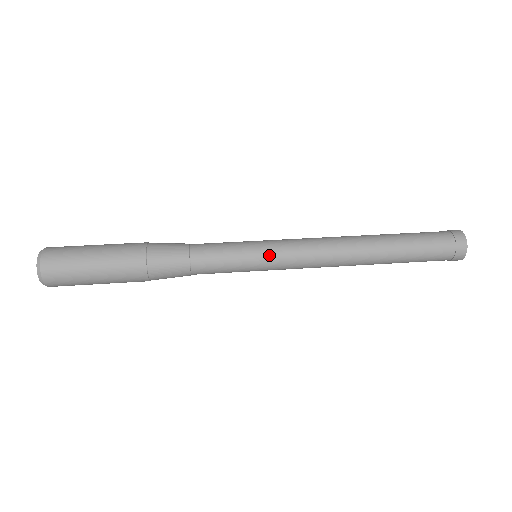
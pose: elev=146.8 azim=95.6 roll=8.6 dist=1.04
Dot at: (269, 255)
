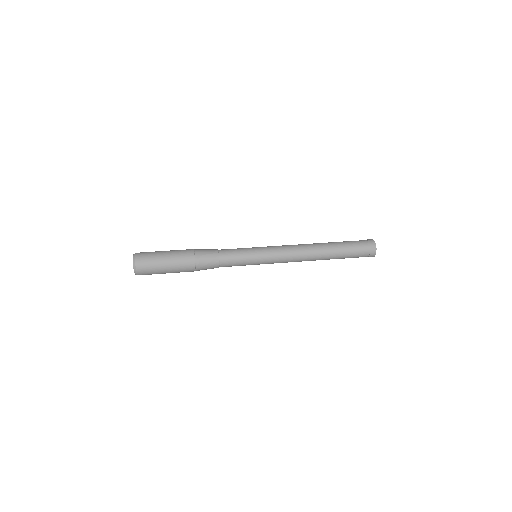
Dot at: (263, 249)
